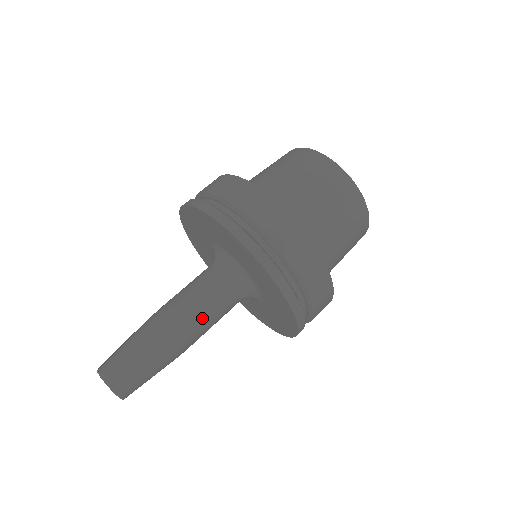
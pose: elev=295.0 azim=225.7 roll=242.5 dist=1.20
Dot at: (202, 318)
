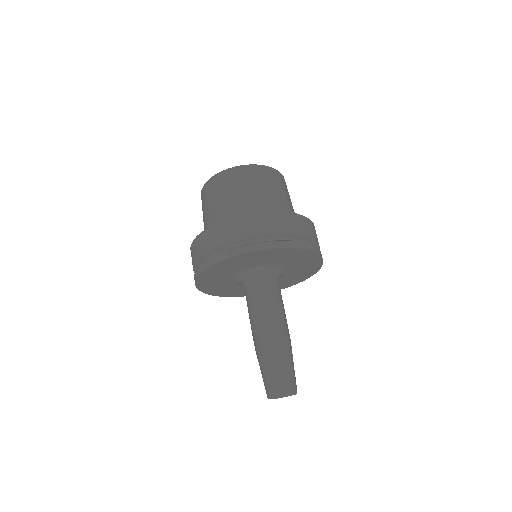
Dot at: (267, 312)
